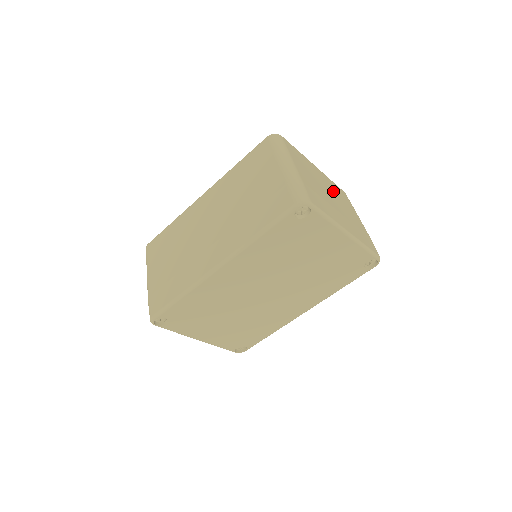
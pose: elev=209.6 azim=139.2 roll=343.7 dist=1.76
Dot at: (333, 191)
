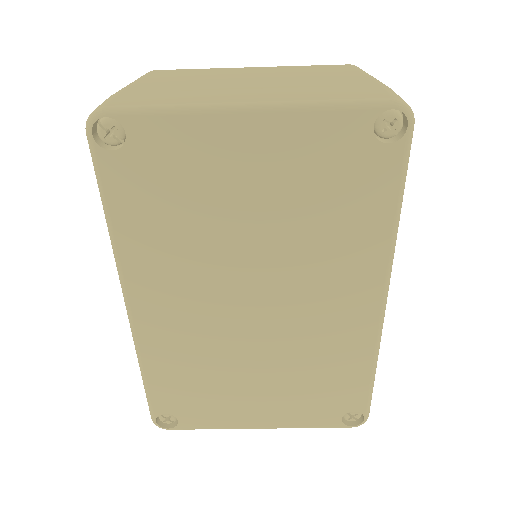
Dot at: (279, 74)
